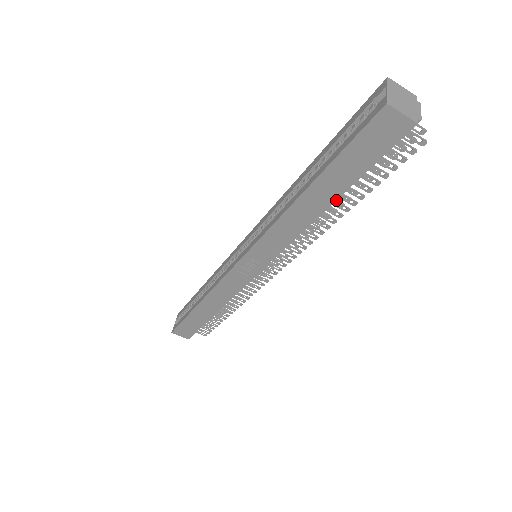
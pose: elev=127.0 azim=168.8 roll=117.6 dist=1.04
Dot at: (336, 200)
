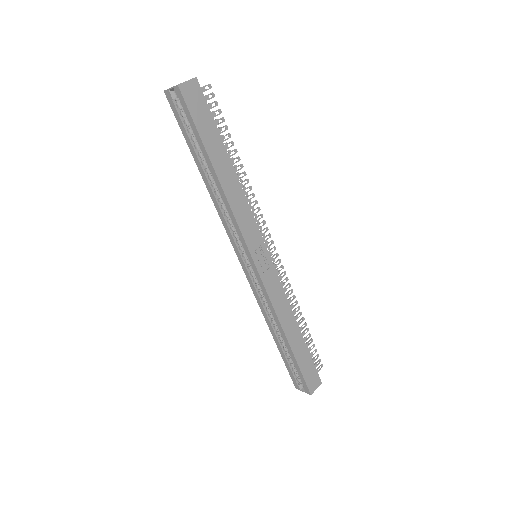
Dot at: occluded
